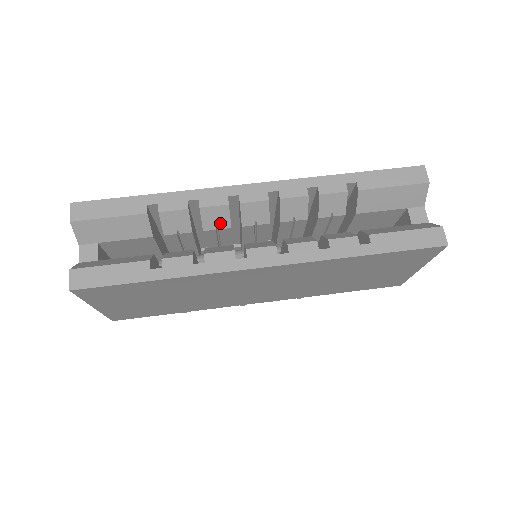
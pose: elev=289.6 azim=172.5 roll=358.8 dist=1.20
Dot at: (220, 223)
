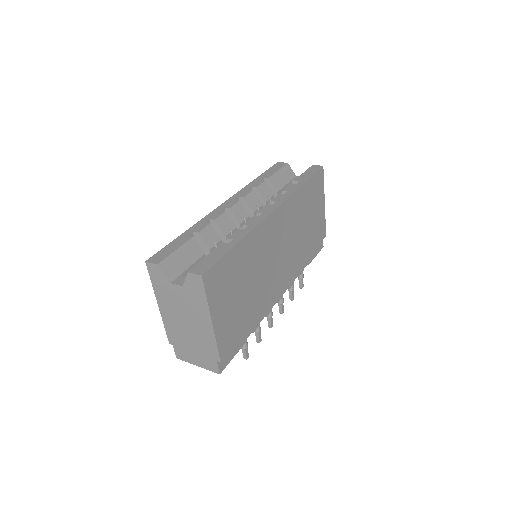
Dot at: (229, 226)
